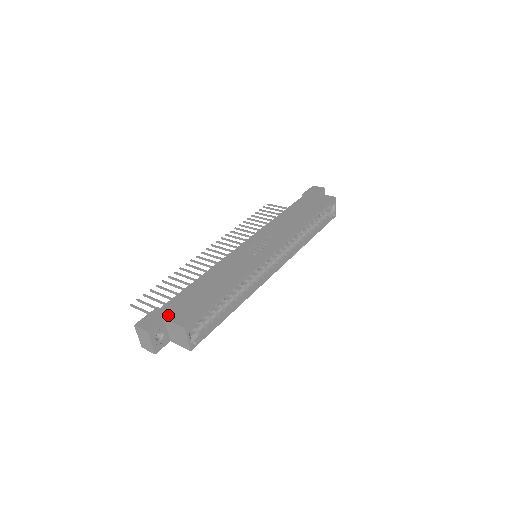
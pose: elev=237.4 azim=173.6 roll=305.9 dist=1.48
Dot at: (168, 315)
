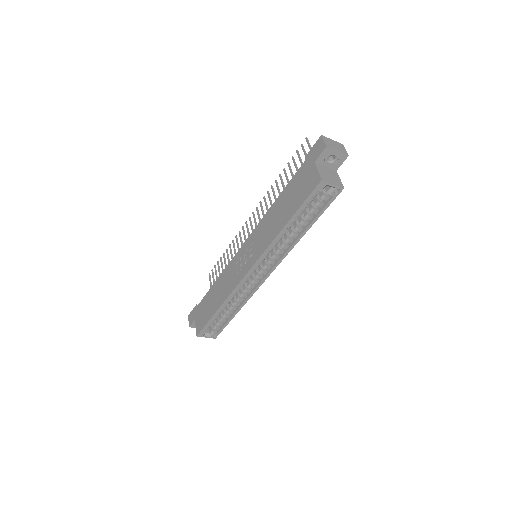
Dot at: (196, 317)
